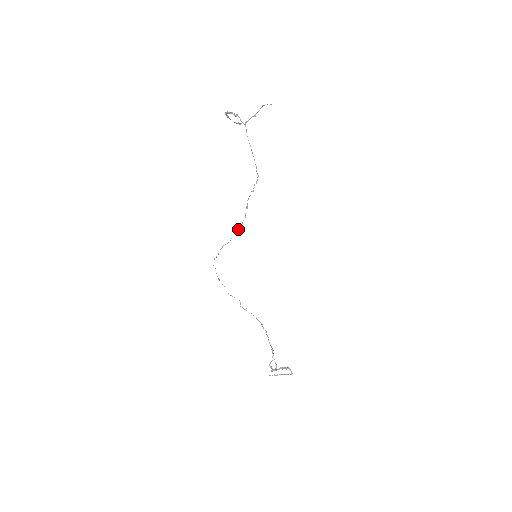
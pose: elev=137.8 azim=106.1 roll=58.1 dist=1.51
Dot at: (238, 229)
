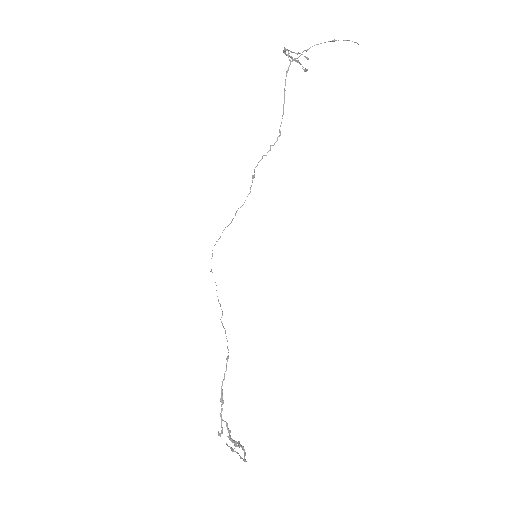
Dot at: (240, 207)
